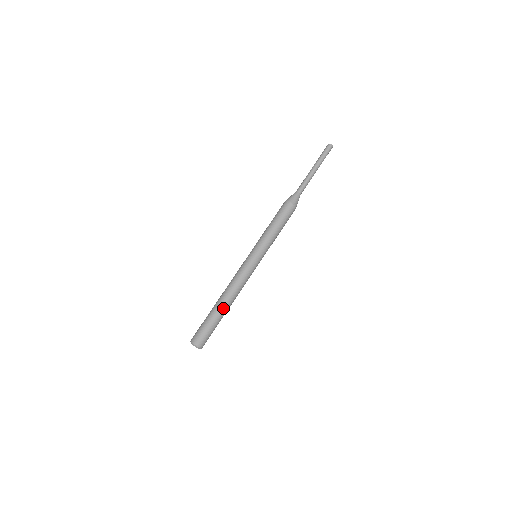
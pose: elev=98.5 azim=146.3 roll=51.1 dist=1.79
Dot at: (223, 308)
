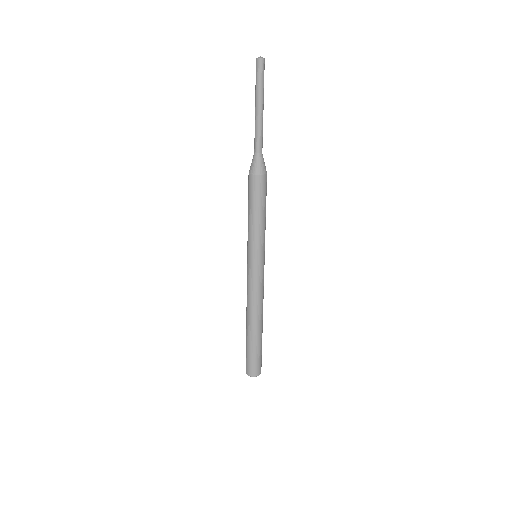
Dot at: (257, 330)
